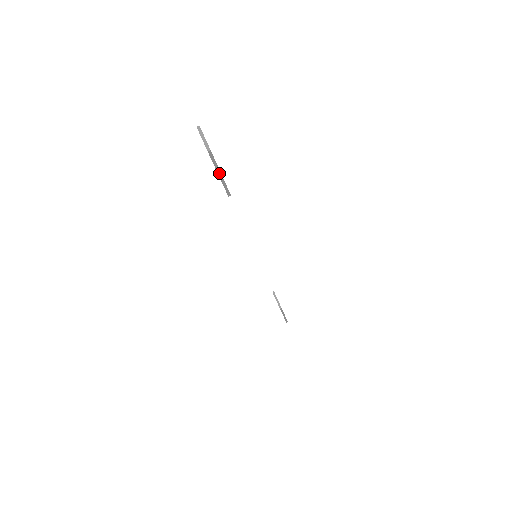
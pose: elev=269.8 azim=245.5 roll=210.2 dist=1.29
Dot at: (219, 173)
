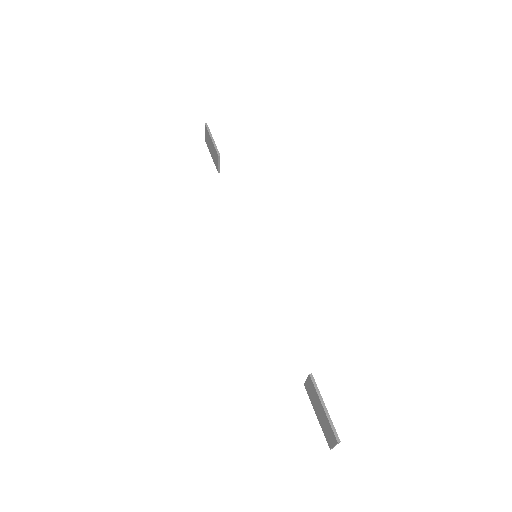
Dot at: (212, 138)
